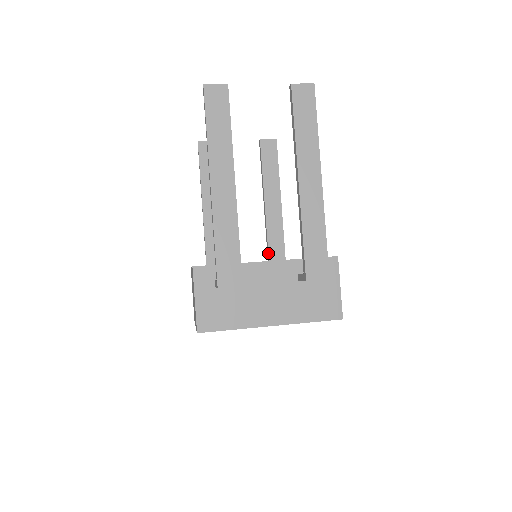
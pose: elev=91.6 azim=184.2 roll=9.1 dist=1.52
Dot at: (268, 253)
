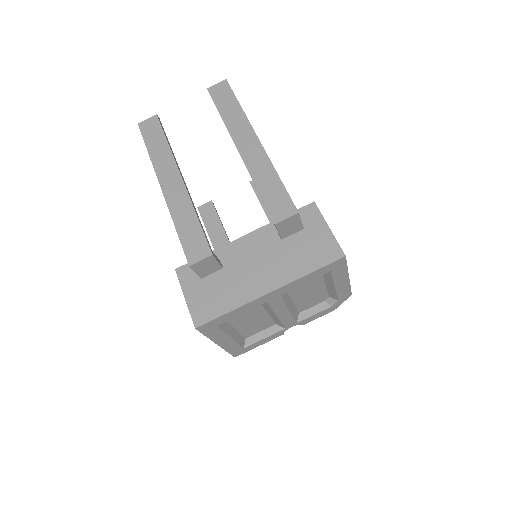
Dot at: occluded
